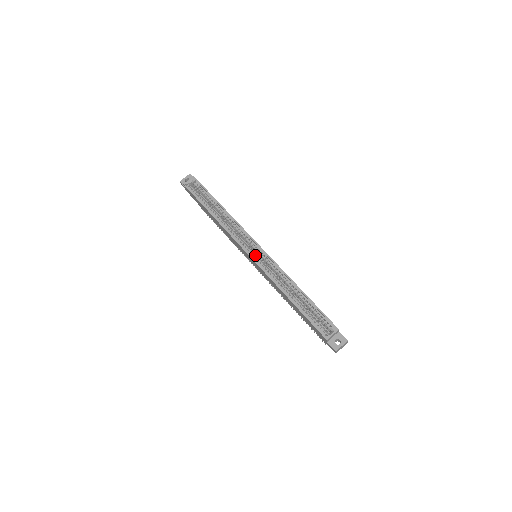
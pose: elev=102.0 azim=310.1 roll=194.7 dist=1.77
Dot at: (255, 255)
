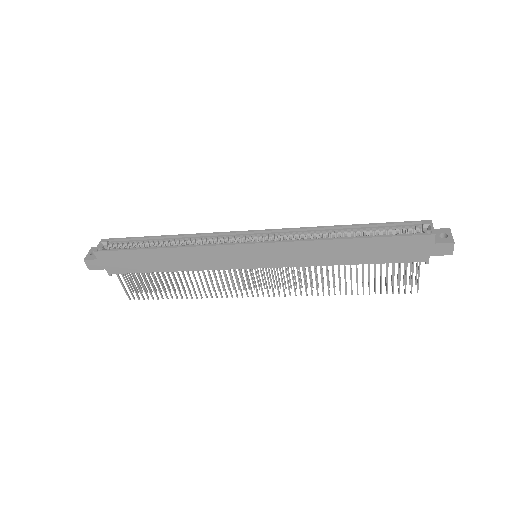
Dot at: (259, 240)
